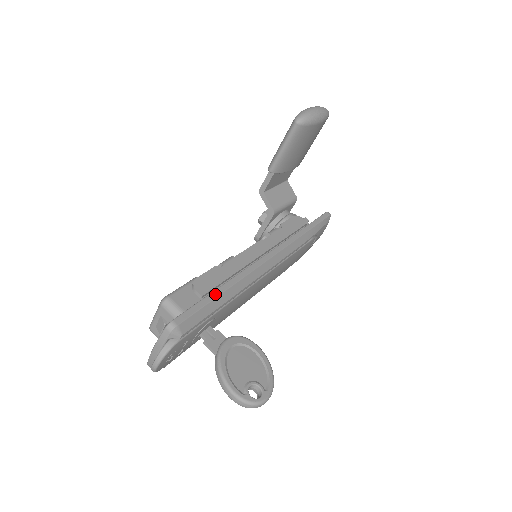
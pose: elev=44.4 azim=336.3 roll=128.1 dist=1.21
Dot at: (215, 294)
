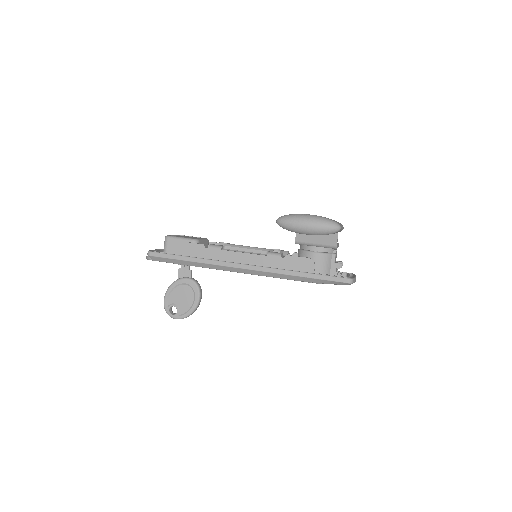
Dot at: (183, 258)
